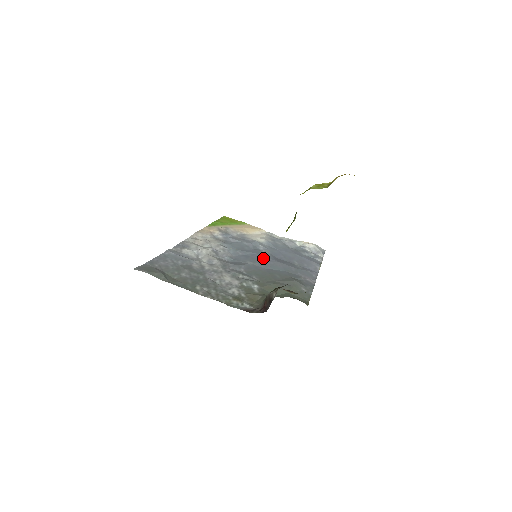
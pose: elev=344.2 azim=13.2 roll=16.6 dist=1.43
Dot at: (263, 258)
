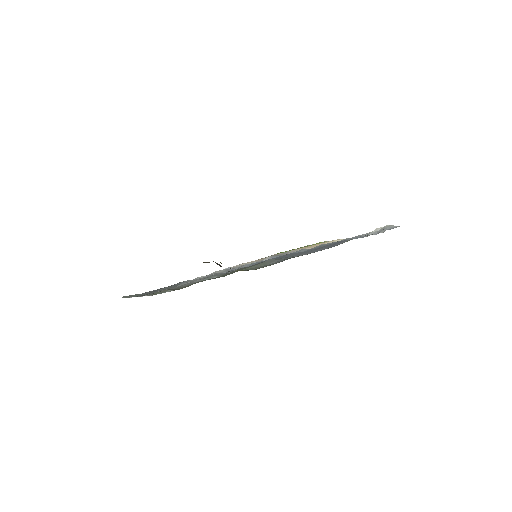
Dot at: occluded
